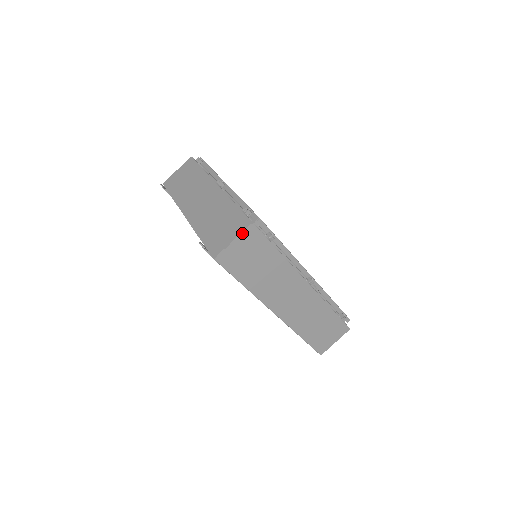
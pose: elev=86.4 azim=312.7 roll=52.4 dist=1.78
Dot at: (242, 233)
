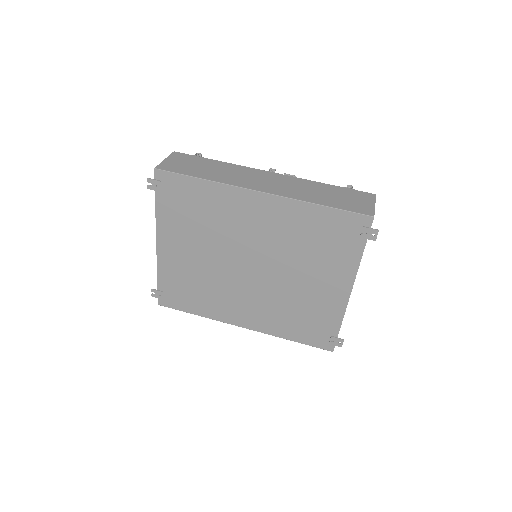
Dot at: (169, 156)
